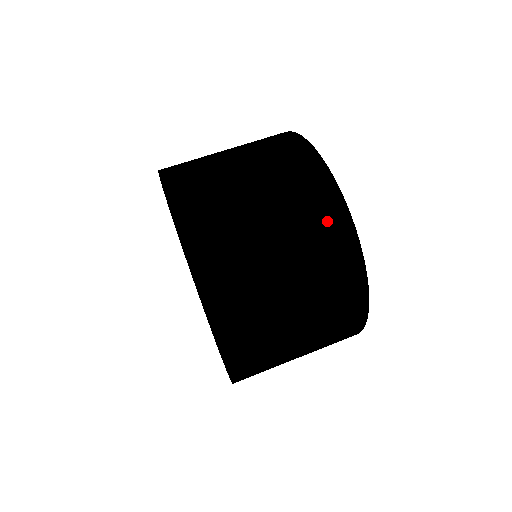
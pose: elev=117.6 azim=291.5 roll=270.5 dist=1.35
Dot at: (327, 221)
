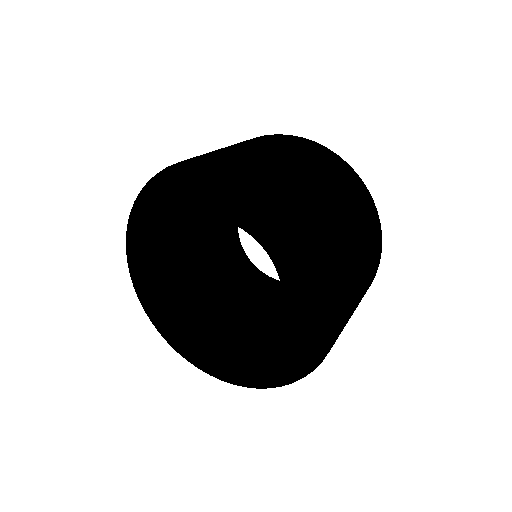
Dot at: occluded
